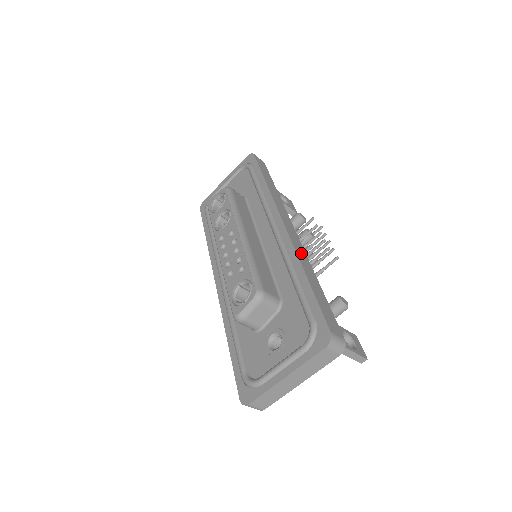
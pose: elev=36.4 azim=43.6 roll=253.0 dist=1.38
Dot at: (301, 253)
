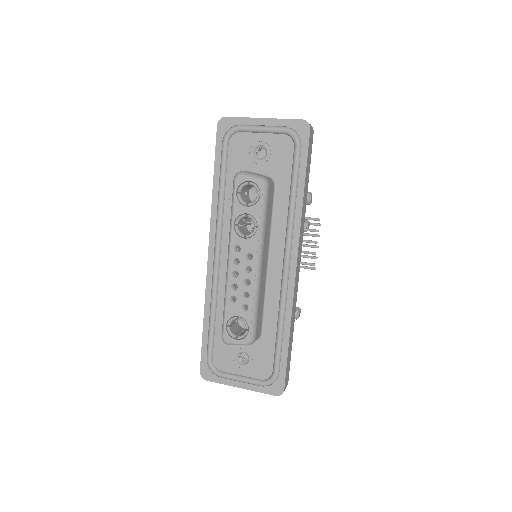
Dot at: (295, 301)
